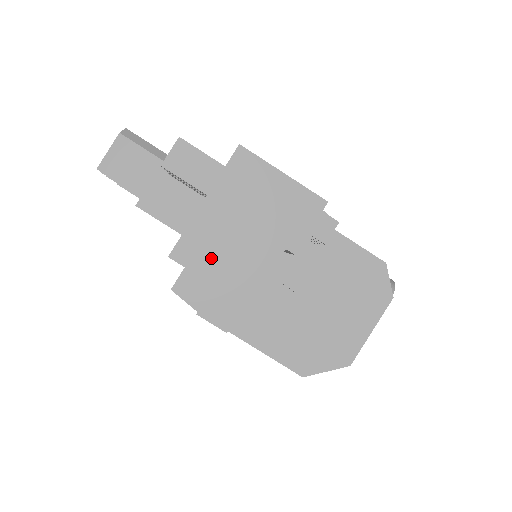
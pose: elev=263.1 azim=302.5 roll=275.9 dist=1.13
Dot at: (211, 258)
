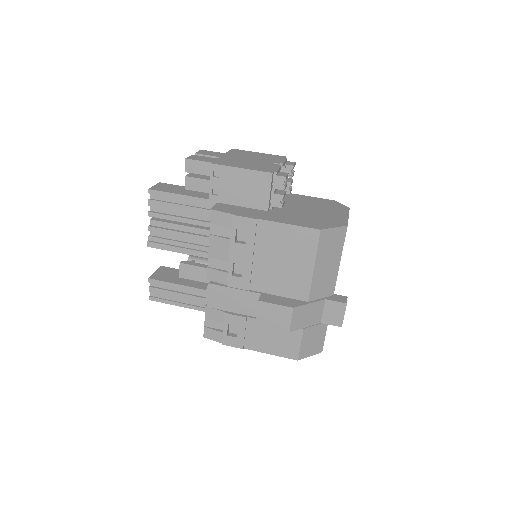
Dot at: (235, 164)
